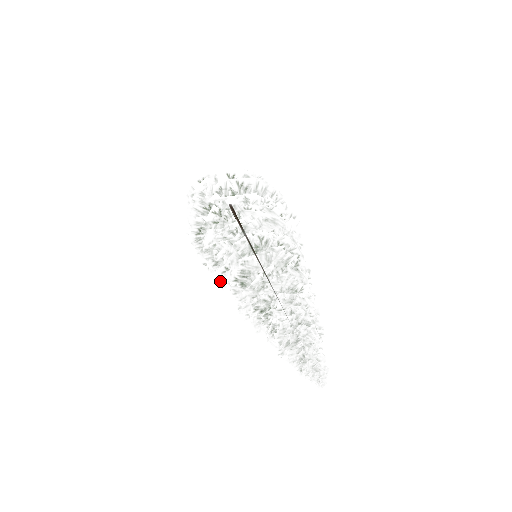
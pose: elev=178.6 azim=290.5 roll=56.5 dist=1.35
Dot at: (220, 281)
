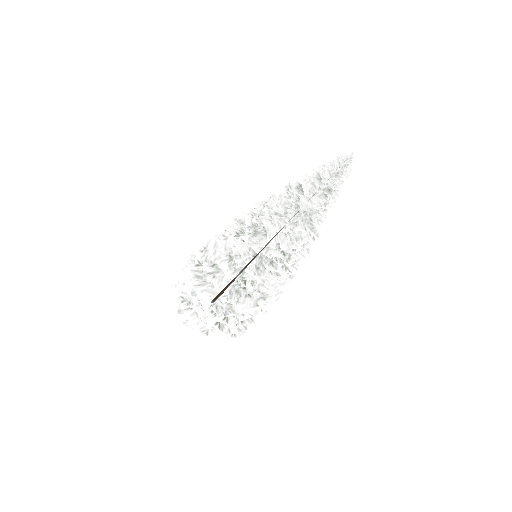
Dot at: (232, 249)
